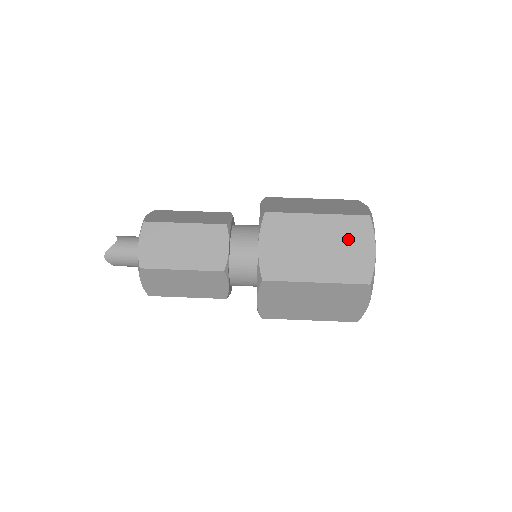
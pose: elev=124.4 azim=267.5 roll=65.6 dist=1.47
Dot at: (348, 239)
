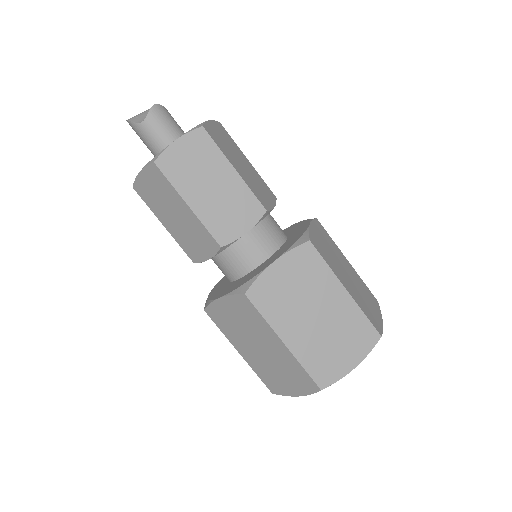
Dot at: (287, 373)
